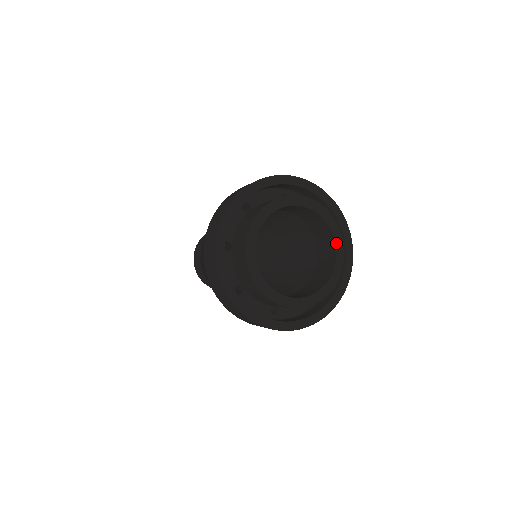
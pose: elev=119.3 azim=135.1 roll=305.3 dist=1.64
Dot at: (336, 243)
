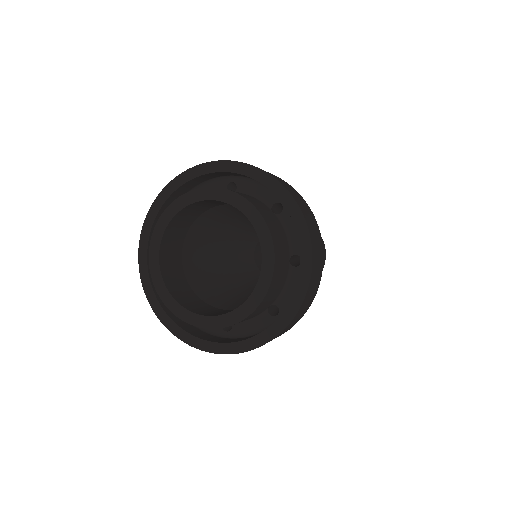
Dot at: (234, 206)
